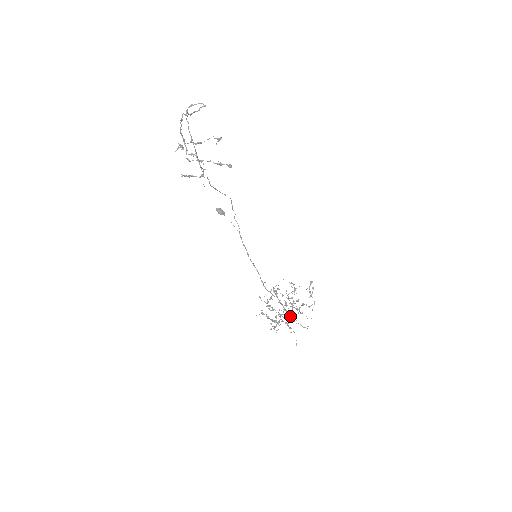
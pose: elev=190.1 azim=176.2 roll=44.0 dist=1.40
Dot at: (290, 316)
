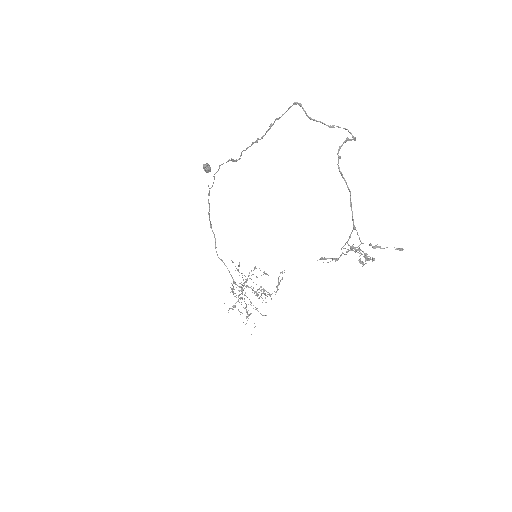
Dot at: (242, 294)
